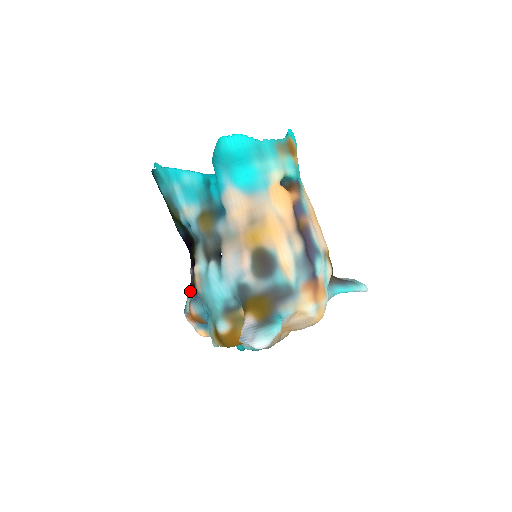
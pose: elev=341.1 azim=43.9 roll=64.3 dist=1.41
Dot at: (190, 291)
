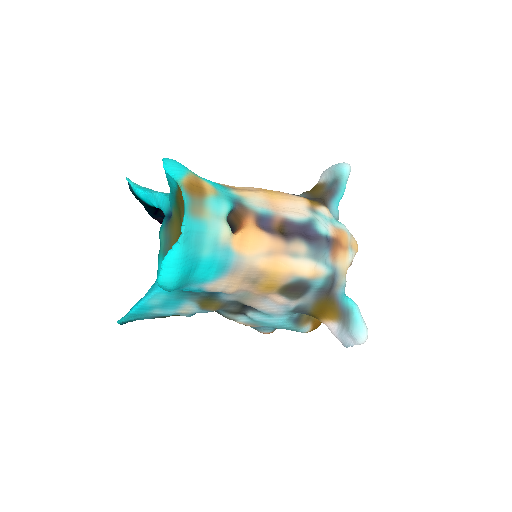
Dot at: occluded
